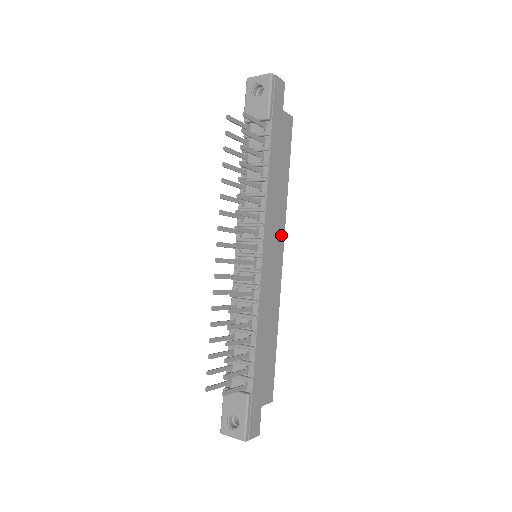
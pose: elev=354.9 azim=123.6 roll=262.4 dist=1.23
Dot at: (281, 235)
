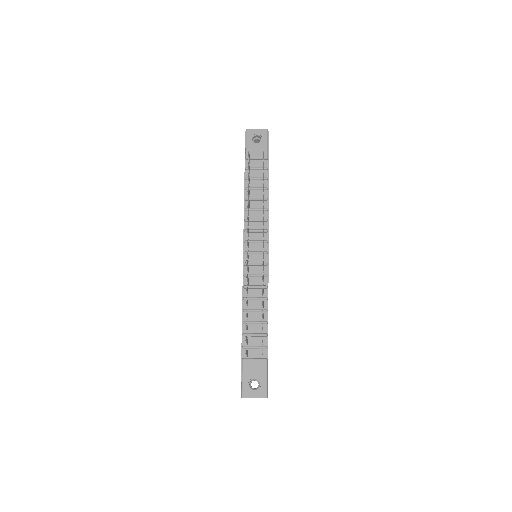
Dot at: occluded
